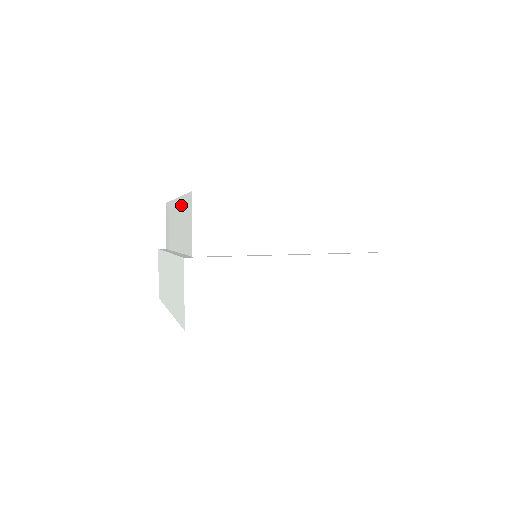
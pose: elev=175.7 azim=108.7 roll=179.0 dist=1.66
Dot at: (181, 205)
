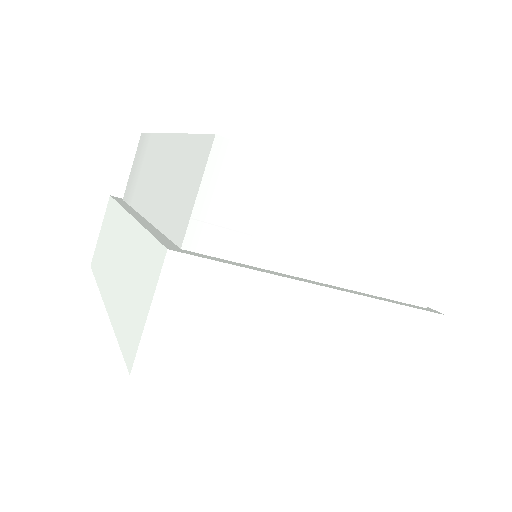
Dot at: (178, 148)
